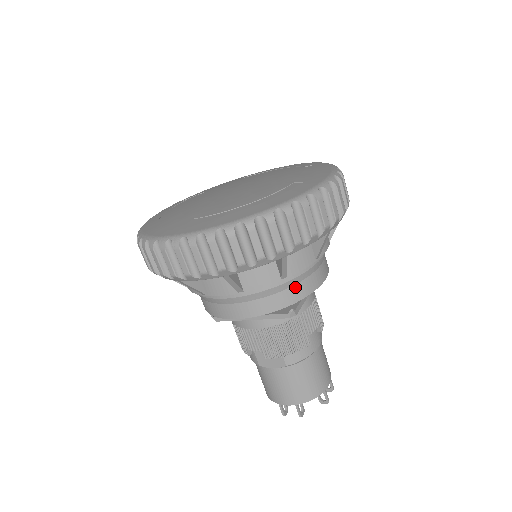
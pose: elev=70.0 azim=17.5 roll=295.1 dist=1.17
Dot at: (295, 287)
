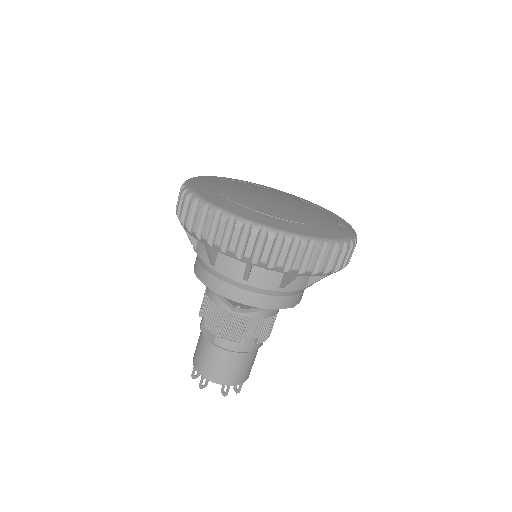
Dot at: (251, 293)
